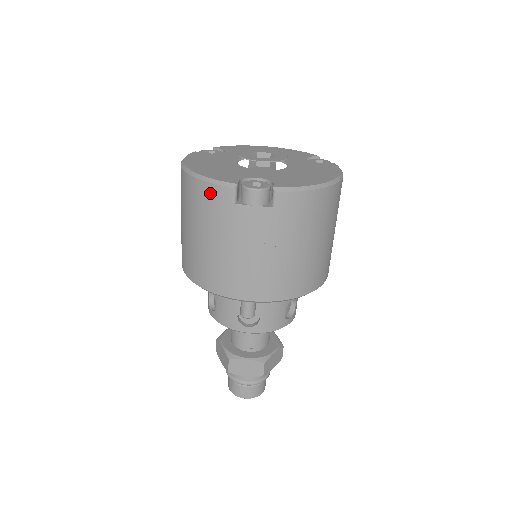
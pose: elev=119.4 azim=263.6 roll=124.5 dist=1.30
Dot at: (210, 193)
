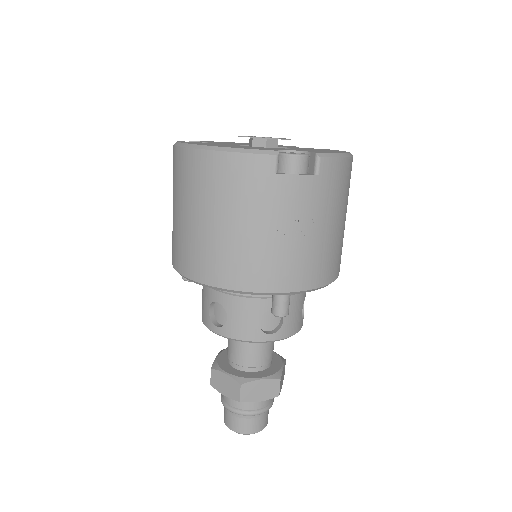
Dot at: (245, 165)
